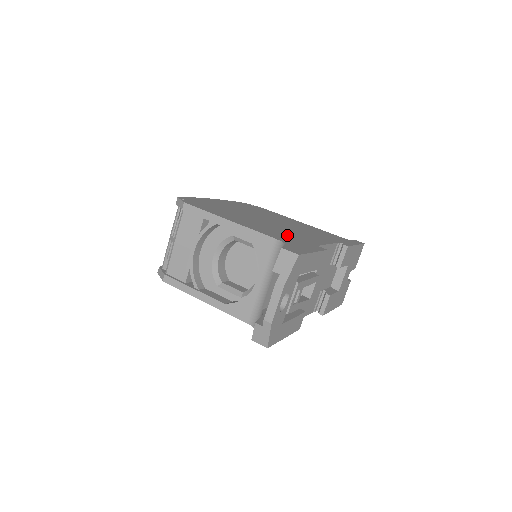
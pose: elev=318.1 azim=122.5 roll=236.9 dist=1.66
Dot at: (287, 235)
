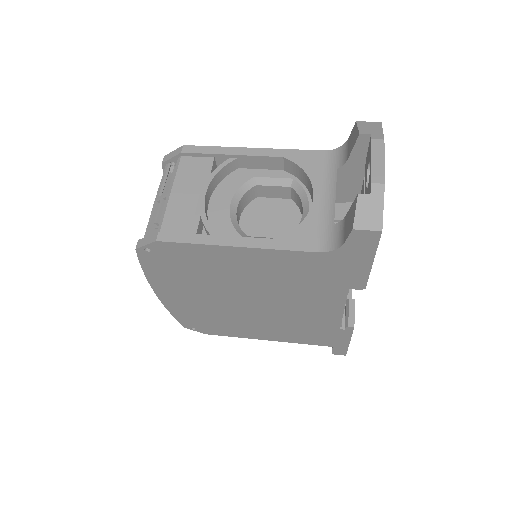
Dot at: occluded
